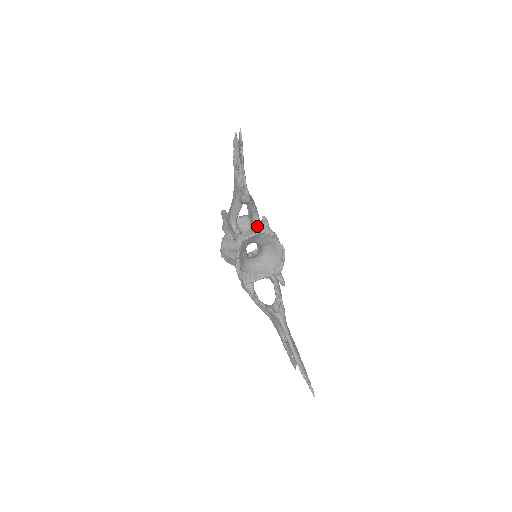
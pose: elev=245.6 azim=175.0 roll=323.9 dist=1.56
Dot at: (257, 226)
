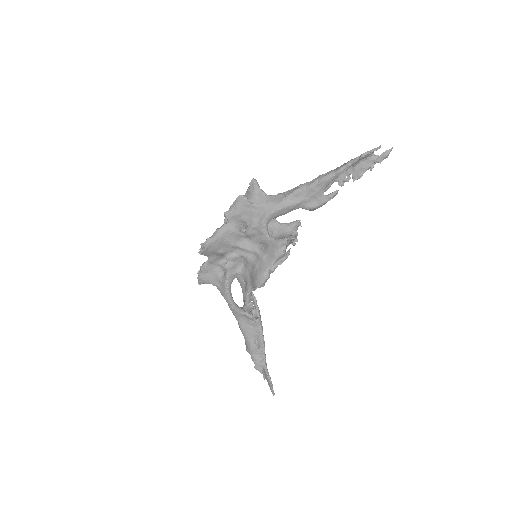
Dot at: (273, 223)
